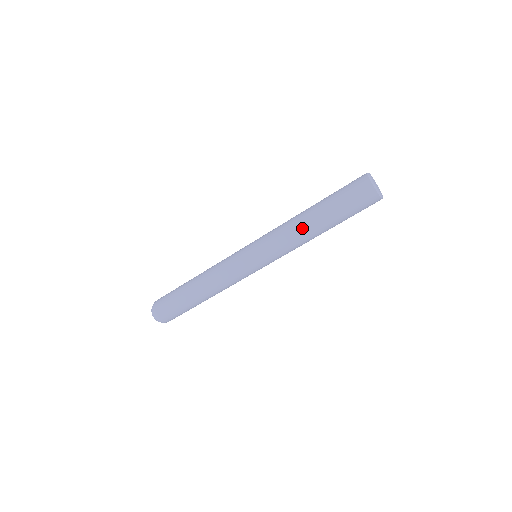
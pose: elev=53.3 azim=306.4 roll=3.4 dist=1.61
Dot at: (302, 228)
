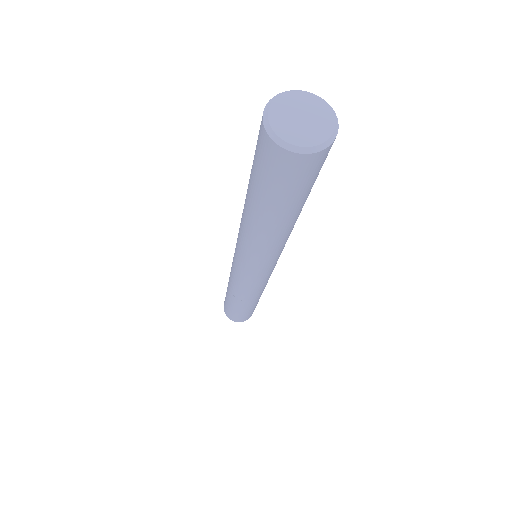
Dot at: (266, 239)
